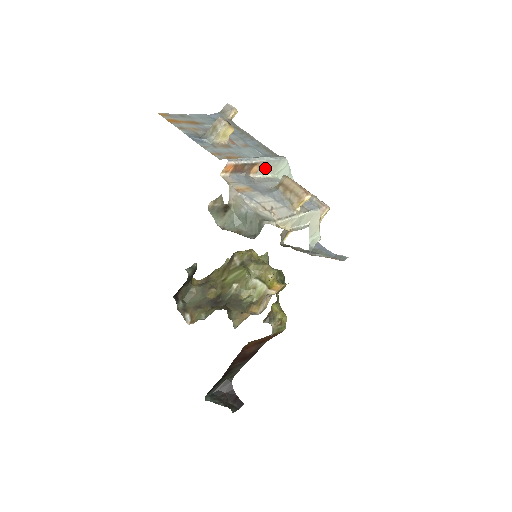
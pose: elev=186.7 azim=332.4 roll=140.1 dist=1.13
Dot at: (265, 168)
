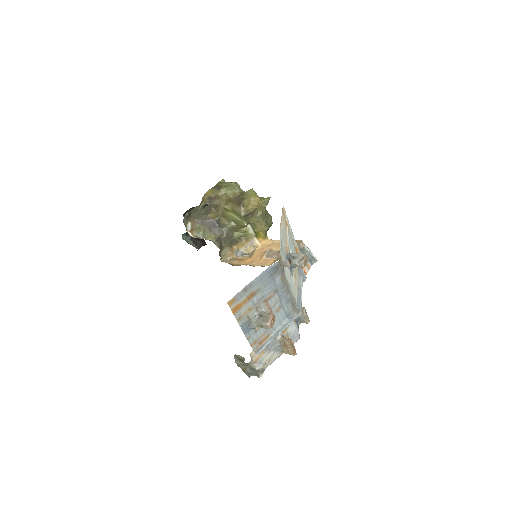
Dot at: occluded
